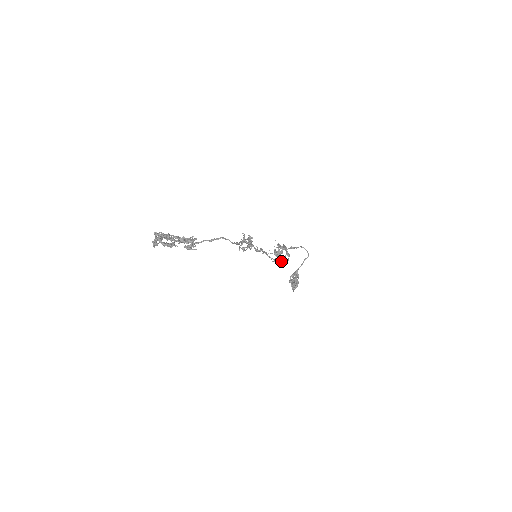
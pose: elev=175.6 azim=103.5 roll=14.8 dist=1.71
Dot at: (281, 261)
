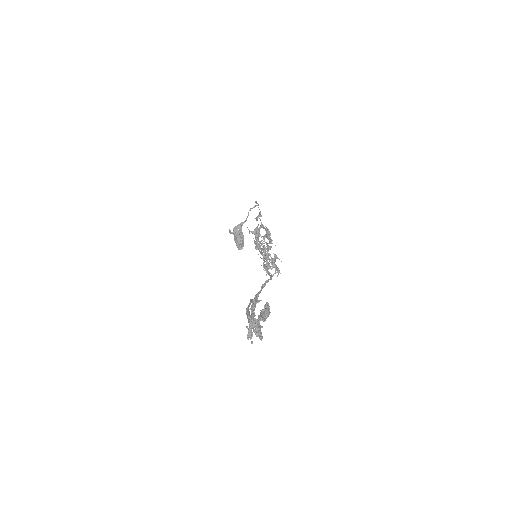
Dot at: occluded
